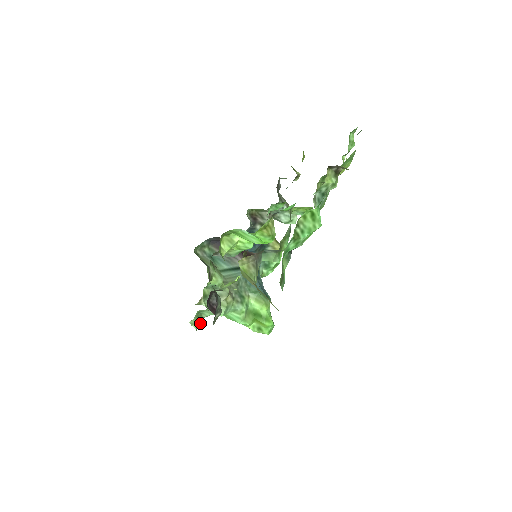
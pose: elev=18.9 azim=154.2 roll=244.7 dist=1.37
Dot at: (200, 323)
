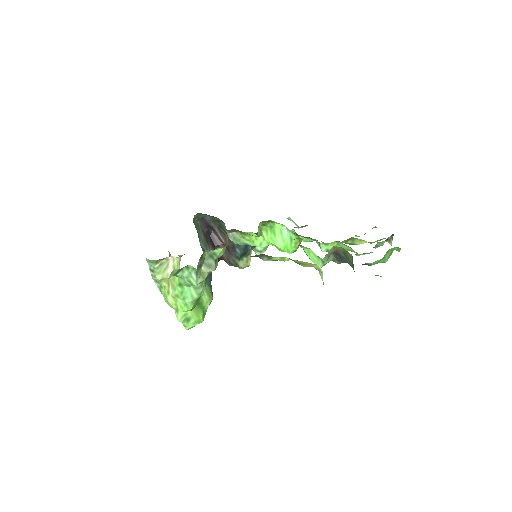
Dot at: occluded
